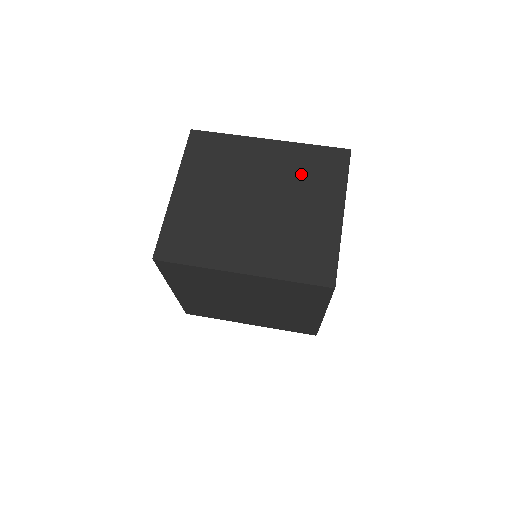
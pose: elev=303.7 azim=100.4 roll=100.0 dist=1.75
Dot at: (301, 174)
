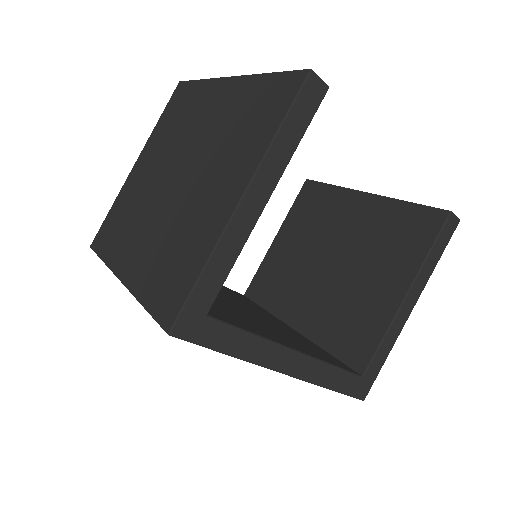
Dot at: (231, 130)
